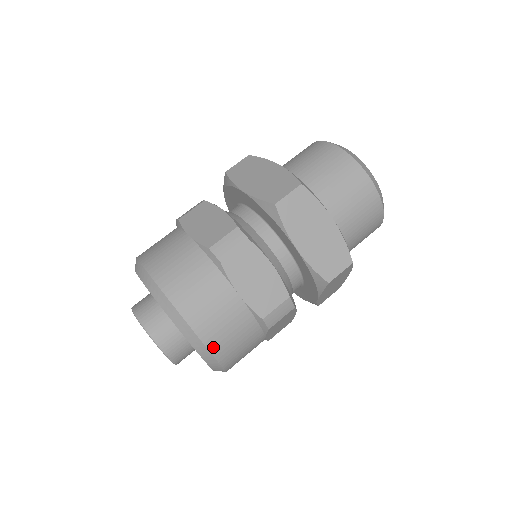
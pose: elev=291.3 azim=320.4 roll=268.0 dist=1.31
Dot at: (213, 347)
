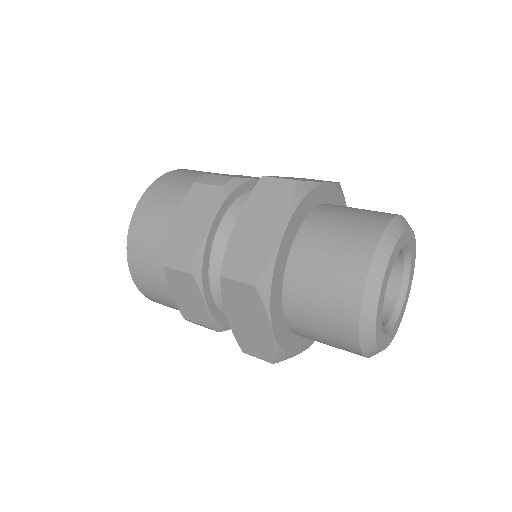
Dot at: (147, 297)
